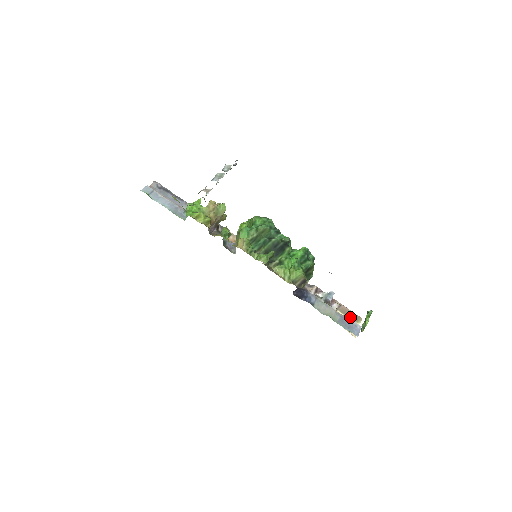
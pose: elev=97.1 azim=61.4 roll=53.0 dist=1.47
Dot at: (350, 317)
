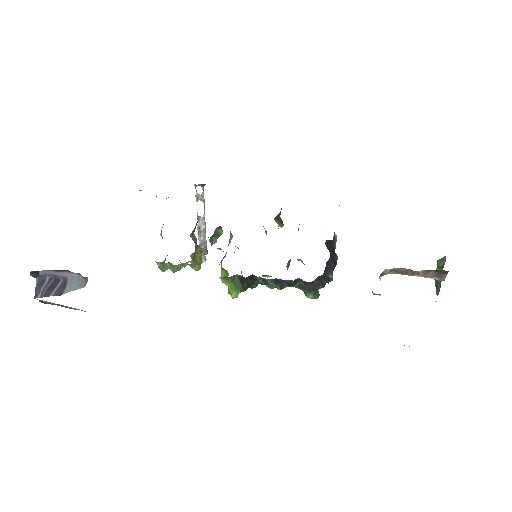
Dot at: occluded
